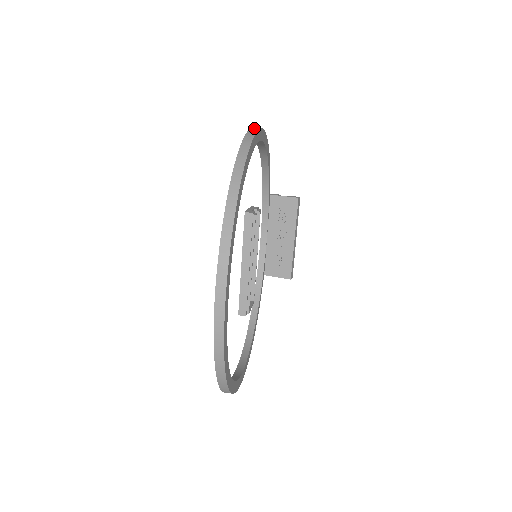
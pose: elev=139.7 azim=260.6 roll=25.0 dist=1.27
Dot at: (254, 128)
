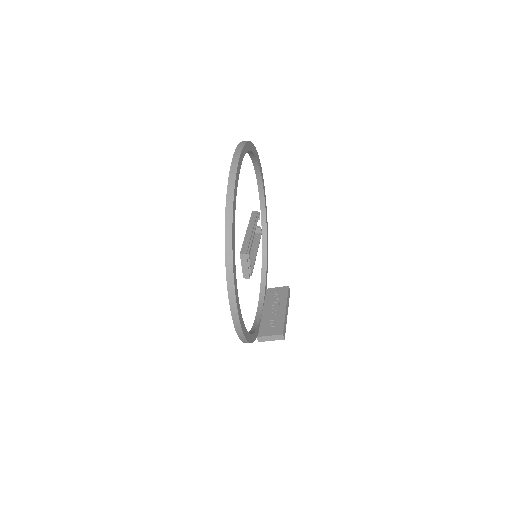
Dot at: occluded
